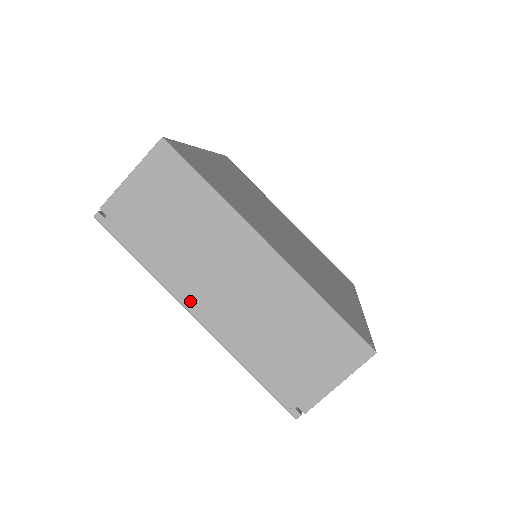
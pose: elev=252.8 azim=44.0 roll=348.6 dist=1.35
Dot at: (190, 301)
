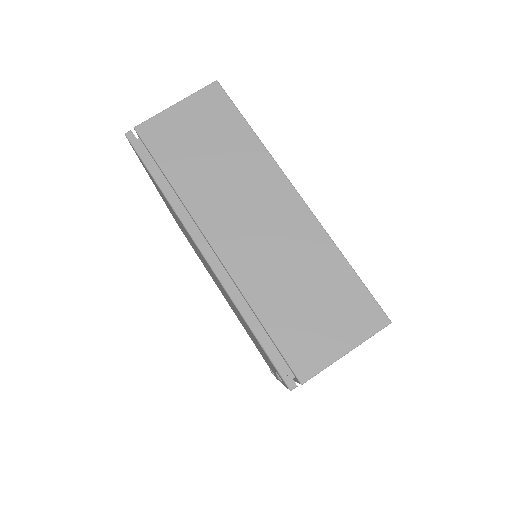
Dot at: (199, 237)
